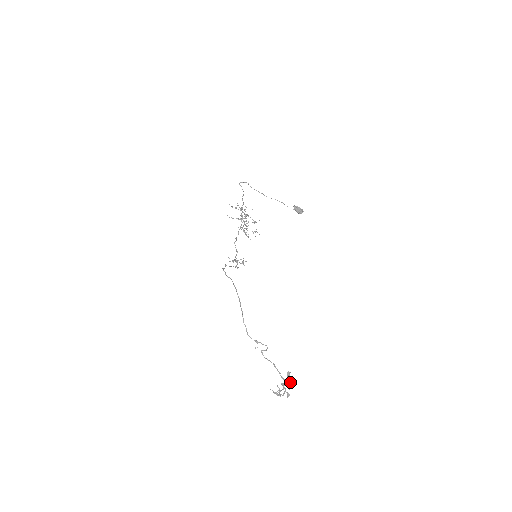
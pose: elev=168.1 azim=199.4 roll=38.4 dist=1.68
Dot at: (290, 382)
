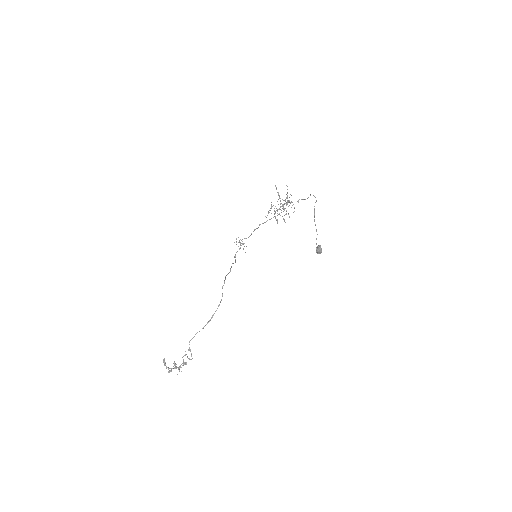
Dot at: occluded
